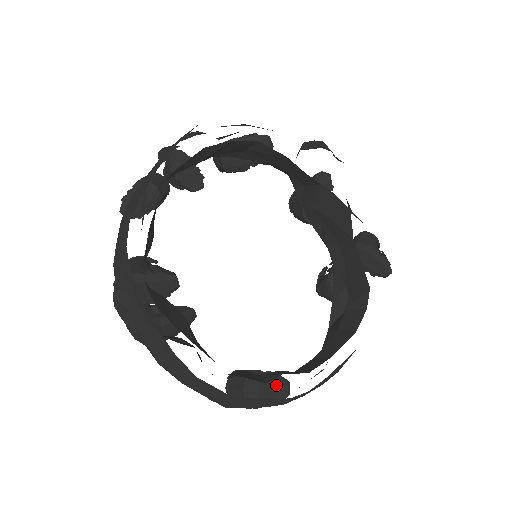
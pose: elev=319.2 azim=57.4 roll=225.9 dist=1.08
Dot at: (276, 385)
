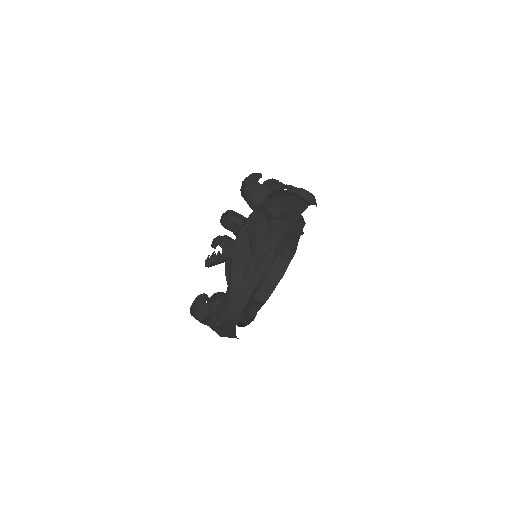
Dot at: occluded
